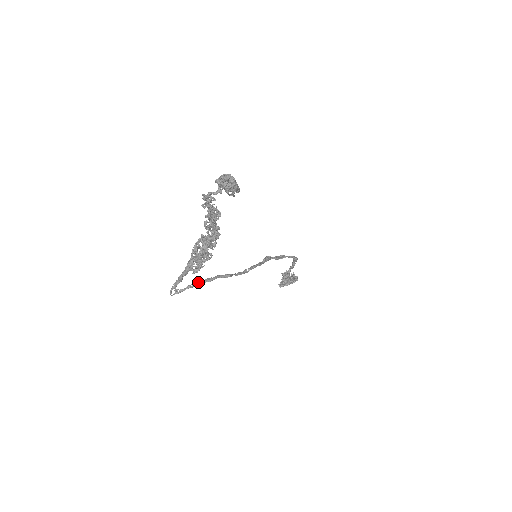
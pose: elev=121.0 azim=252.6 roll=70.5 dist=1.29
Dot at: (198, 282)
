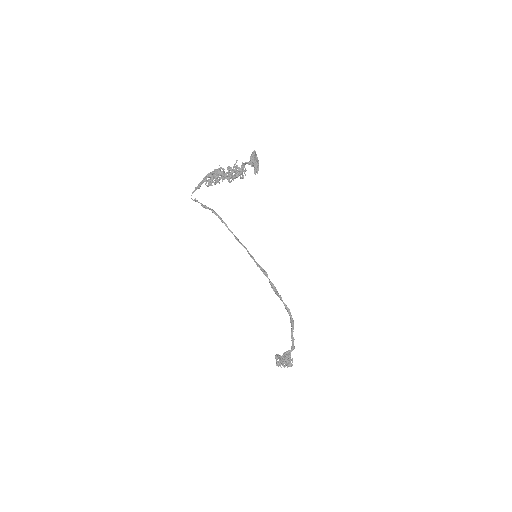
Dot at: occluded
